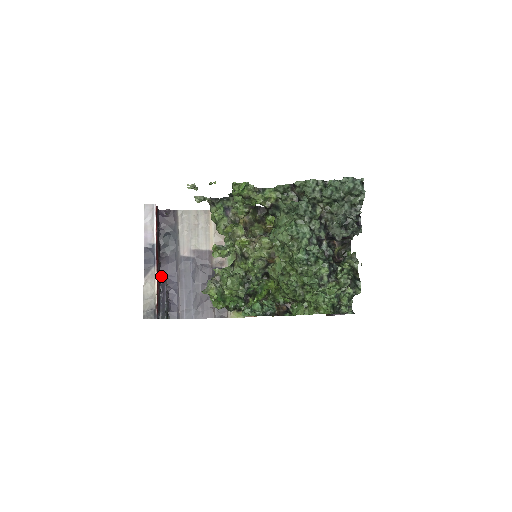
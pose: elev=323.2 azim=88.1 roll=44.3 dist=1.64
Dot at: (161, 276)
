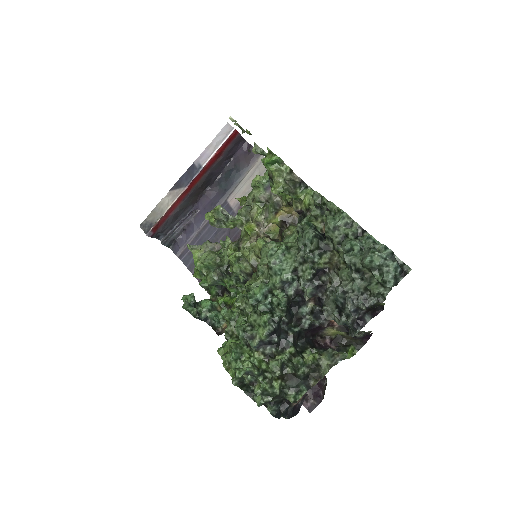
Dot at: (197, 205)
